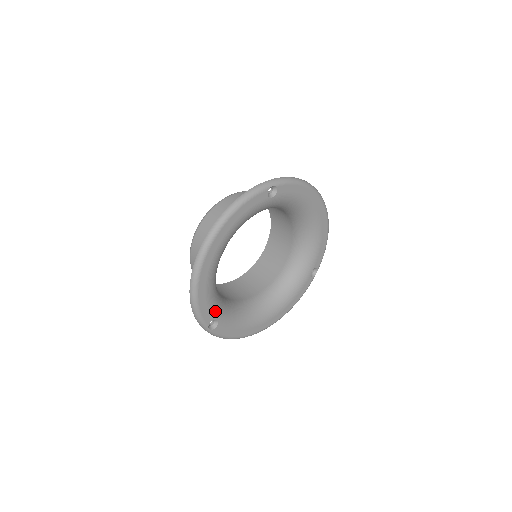
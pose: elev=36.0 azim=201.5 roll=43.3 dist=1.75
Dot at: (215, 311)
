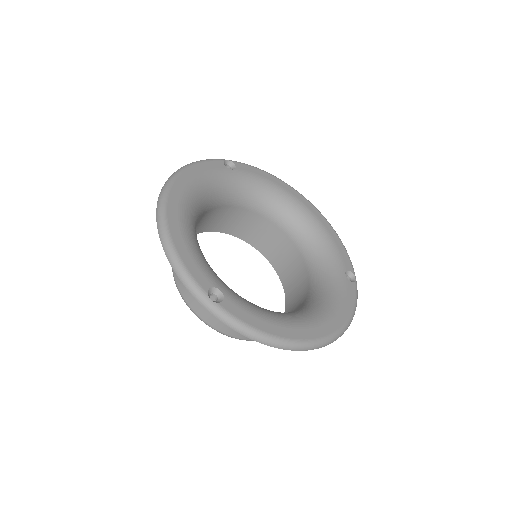
Dot at: (211, 276)
